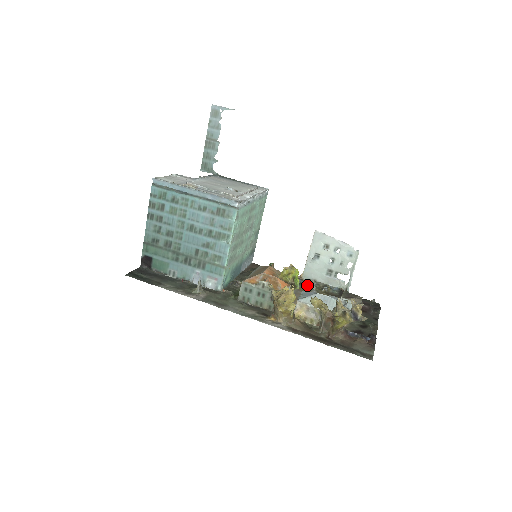
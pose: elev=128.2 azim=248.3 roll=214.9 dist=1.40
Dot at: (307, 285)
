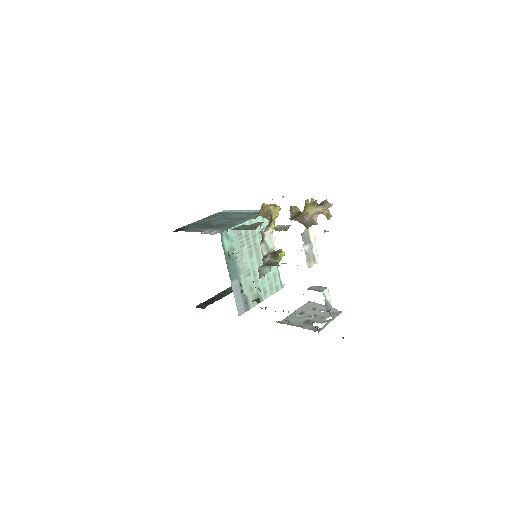
Dot at: occluded
